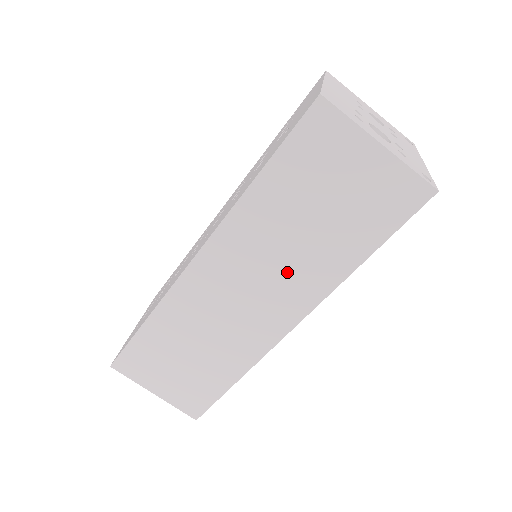
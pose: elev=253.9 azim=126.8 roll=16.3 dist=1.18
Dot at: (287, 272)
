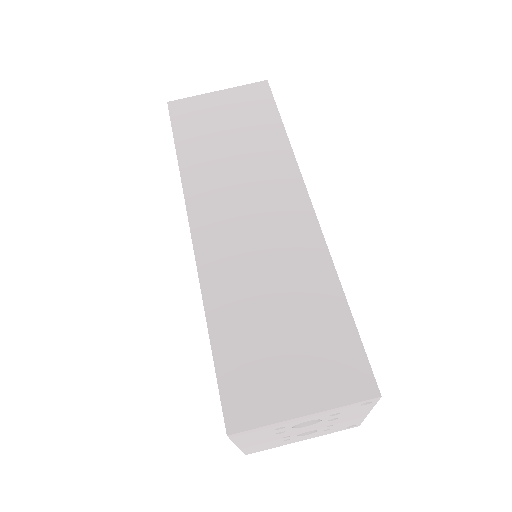
Dot at: (256, 177)
